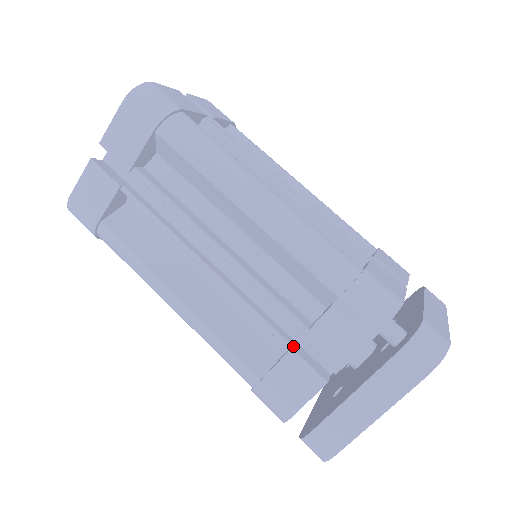
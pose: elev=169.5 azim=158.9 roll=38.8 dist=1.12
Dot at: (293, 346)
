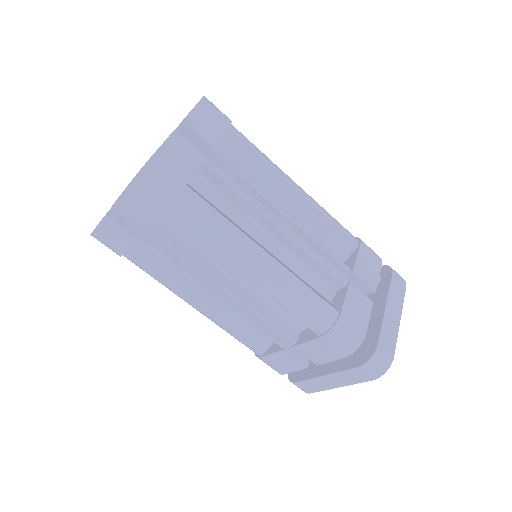
Dot at: (347, 283)
